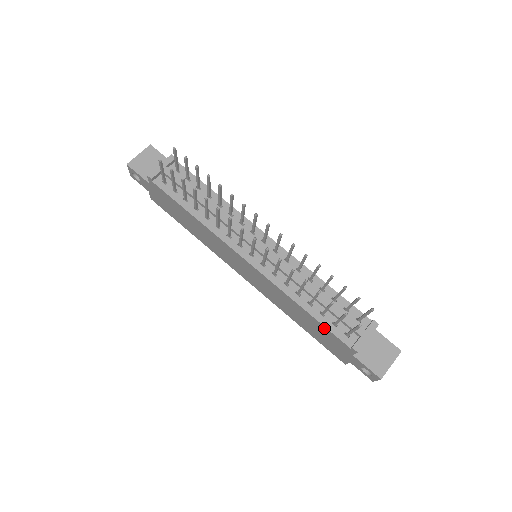
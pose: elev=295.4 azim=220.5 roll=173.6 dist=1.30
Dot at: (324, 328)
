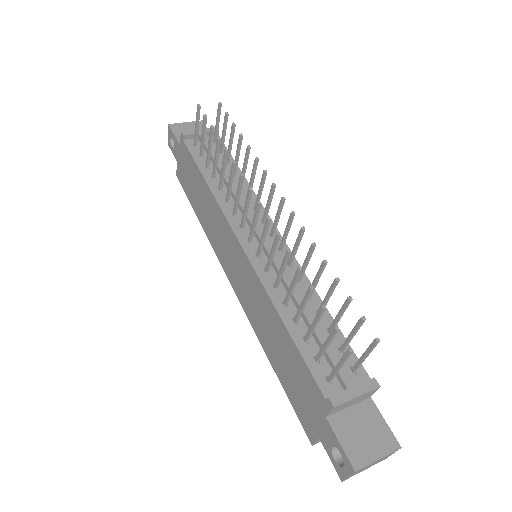
Dot at: (300, 360)
